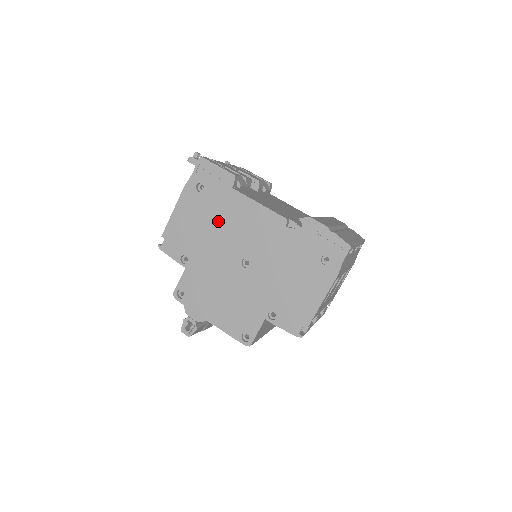
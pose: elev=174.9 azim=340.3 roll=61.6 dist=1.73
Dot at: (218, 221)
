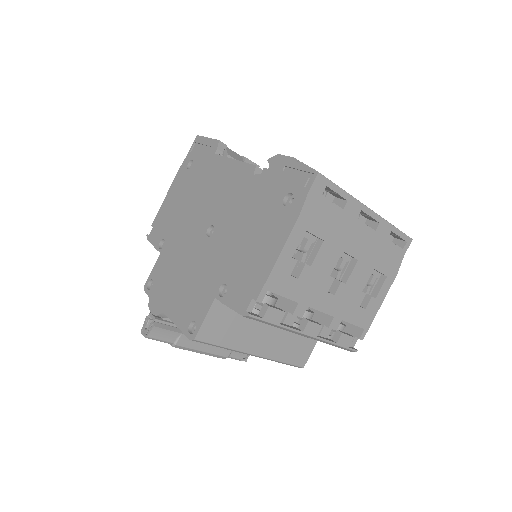
Dot at: (196, 192)
